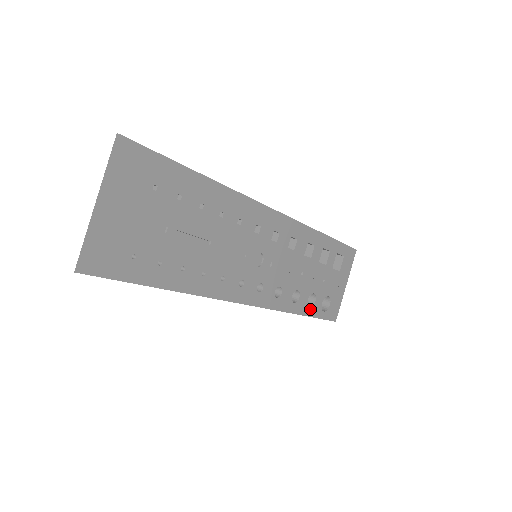
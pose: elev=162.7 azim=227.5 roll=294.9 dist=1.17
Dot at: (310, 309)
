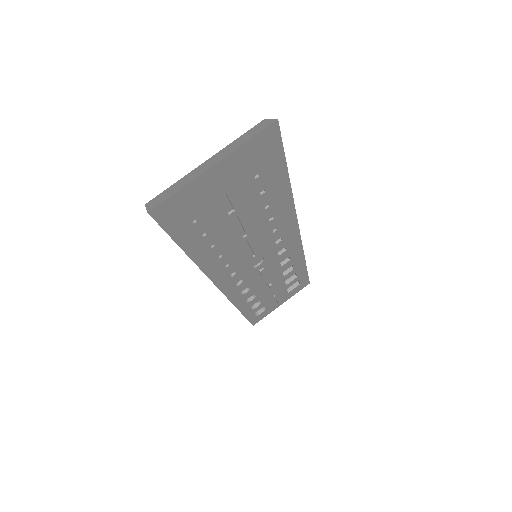
Dot at: (249, 311)
